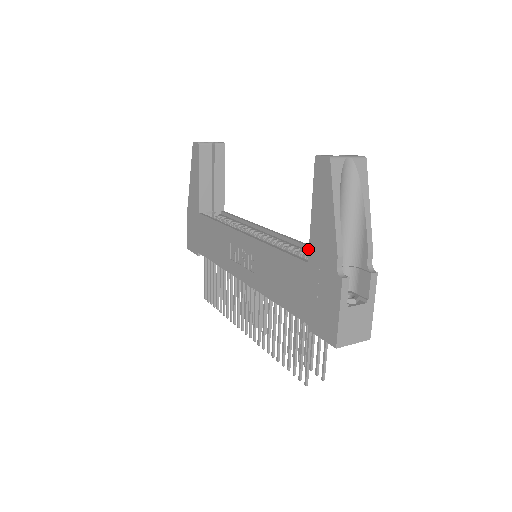
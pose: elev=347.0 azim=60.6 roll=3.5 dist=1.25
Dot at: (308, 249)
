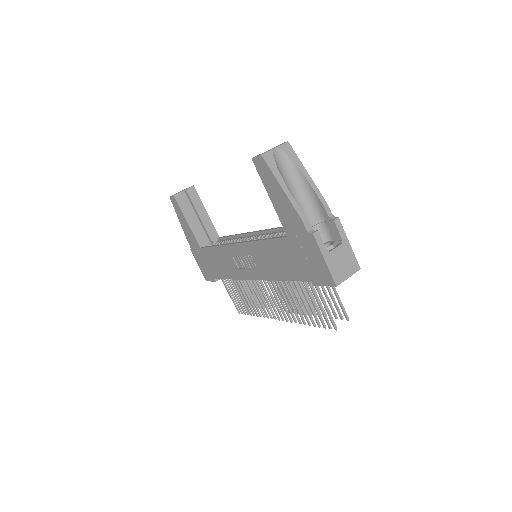
Dot at: occluded
